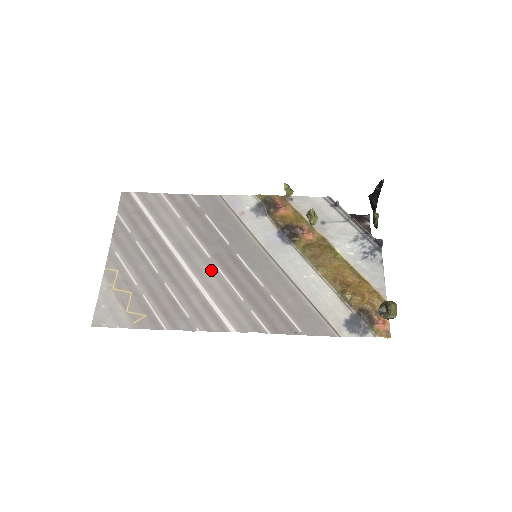
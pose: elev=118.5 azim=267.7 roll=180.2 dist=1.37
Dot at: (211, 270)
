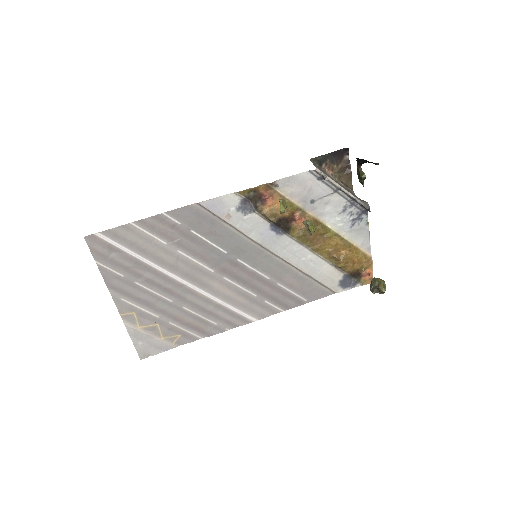
Dot at: (220, 283)
